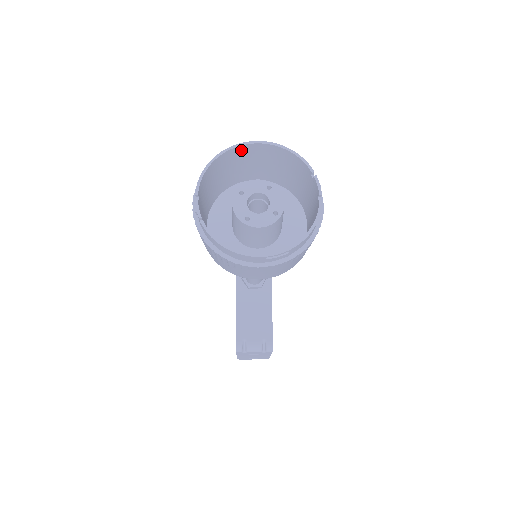
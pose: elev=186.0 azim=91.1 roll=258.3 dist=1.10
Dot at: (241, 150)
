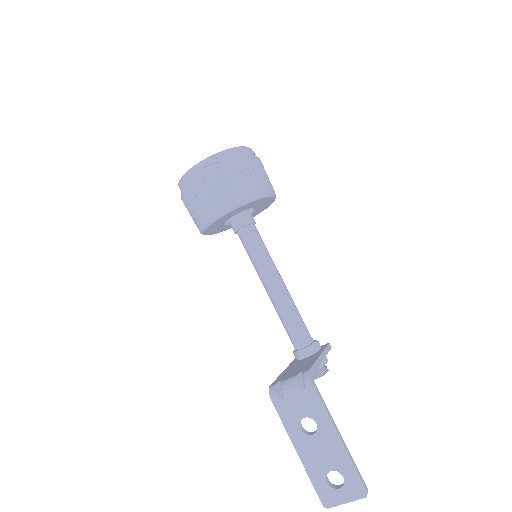
Dot at: occluded
